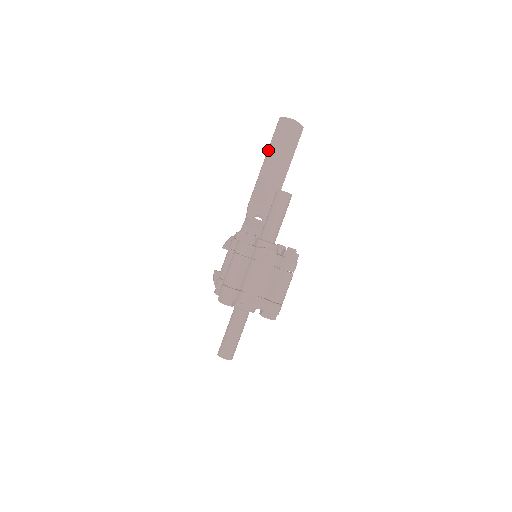
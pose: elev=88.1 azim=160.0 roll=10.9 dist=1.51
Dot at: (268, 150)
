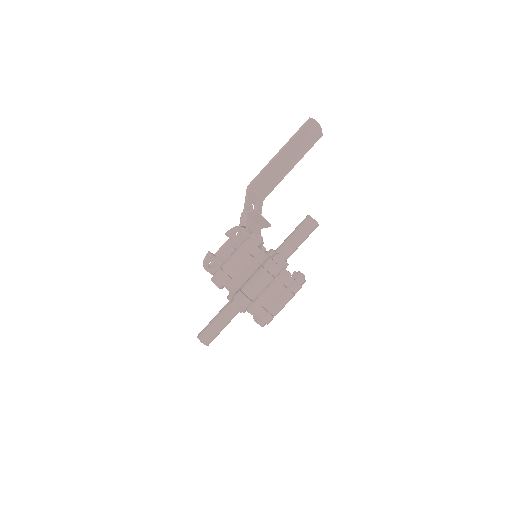
Dot at: (288, 144)
